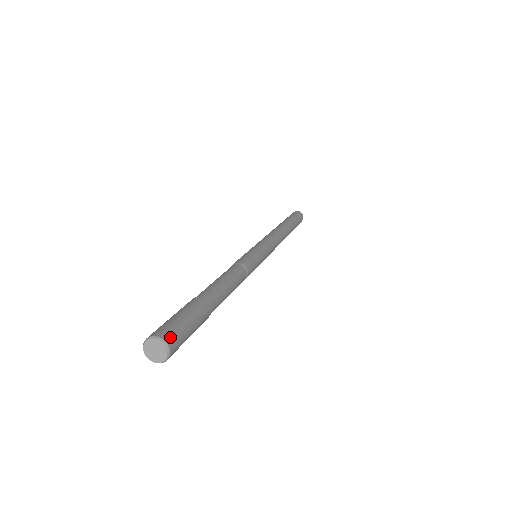
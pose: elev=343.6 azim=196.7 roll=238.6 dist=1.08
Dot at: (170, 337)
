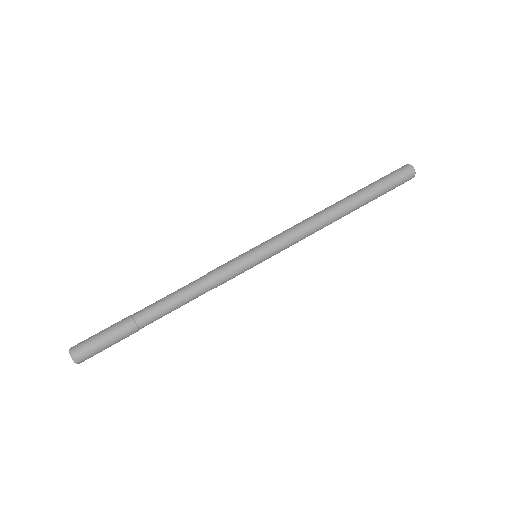
Dot at: (80, 357)
